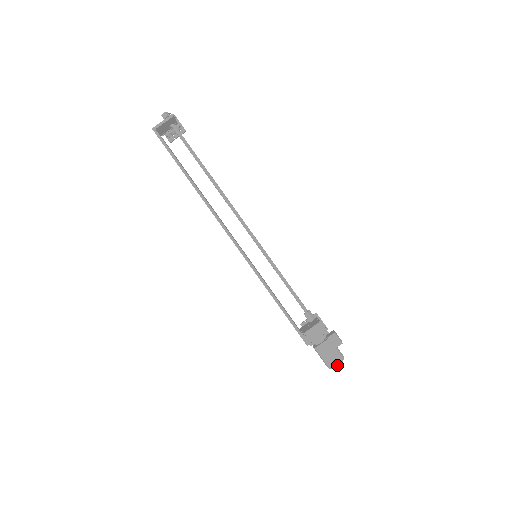
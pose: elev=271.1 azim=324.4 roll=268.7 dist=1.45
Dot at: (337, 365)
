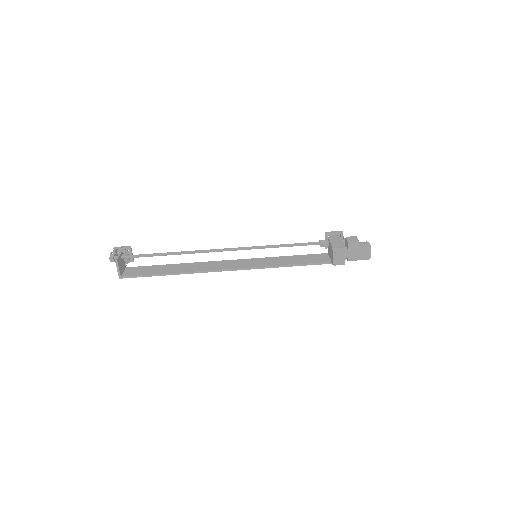
Dot at: occluded
